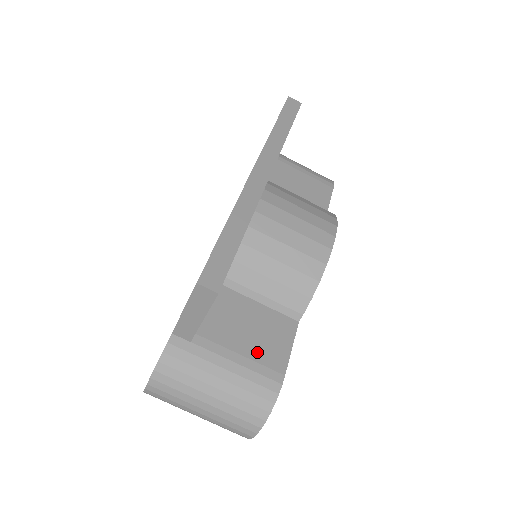
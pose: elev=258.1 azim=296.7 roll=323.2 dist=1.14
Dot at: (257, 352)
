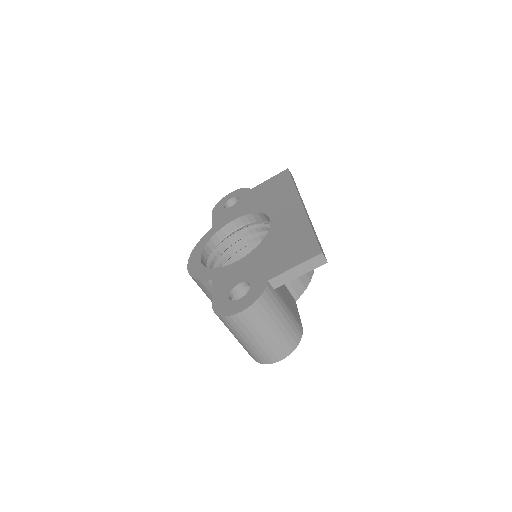
Dot at: (292, 309)
